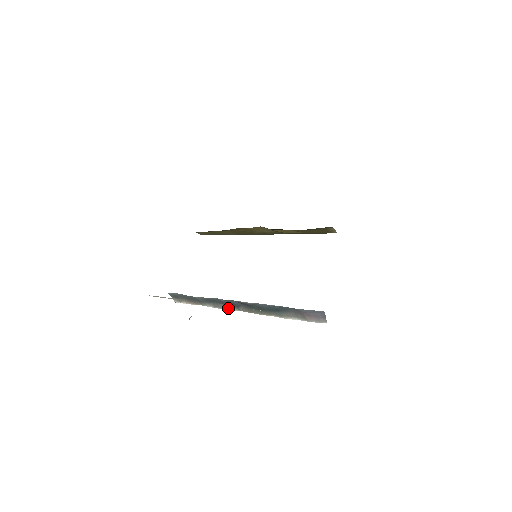
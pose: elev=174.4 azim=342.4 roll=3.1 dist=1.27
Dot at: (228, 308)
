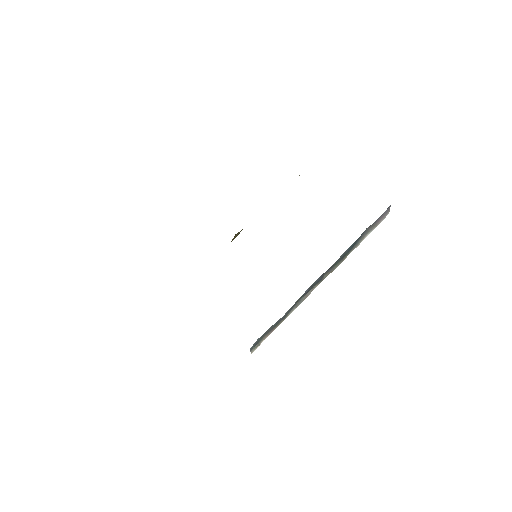
Dot at: (310, 293)
